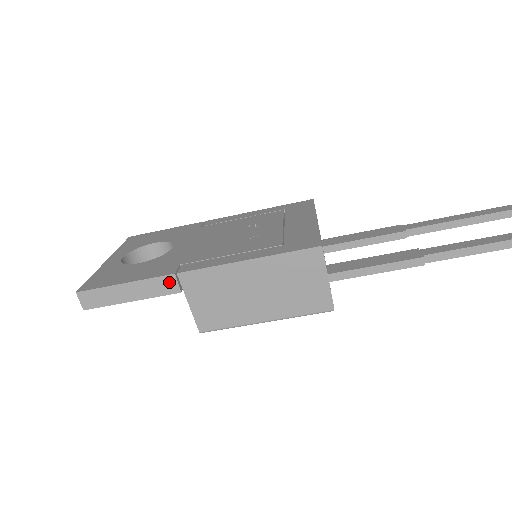
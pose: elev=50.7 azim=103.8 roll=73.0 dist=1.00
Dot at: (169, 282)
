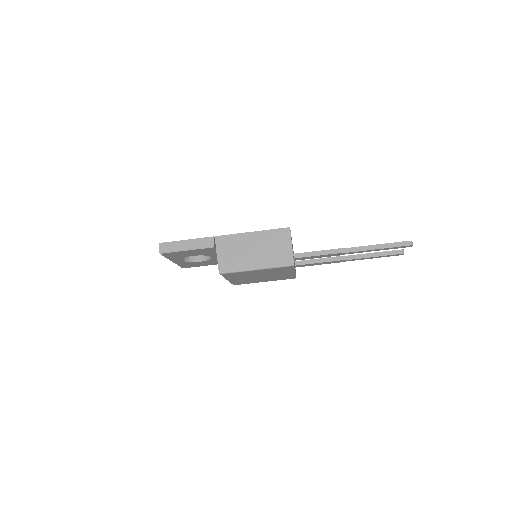
Dot at: (209, 241)
